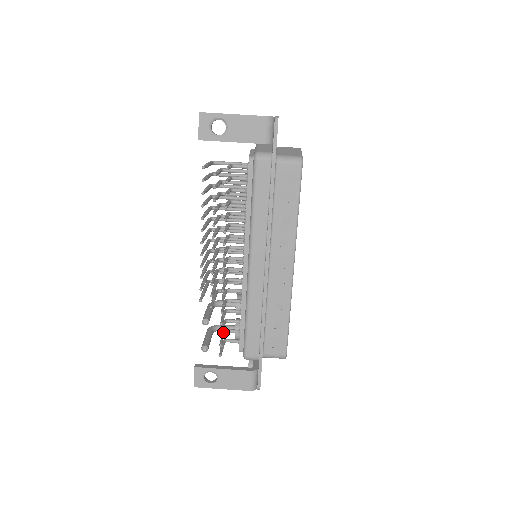
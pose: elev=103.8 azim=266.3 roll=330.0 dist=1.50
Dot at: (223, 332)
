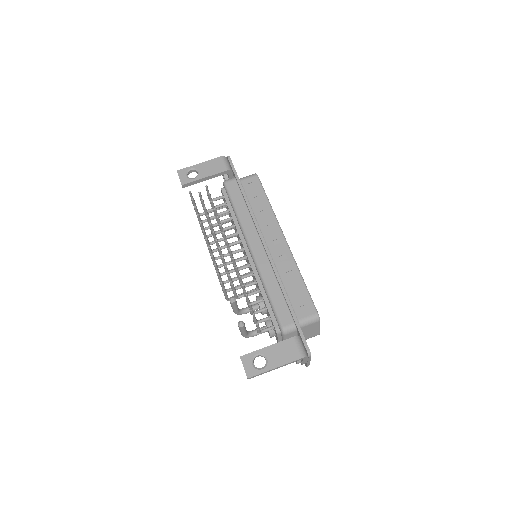
Dot at: occluded
